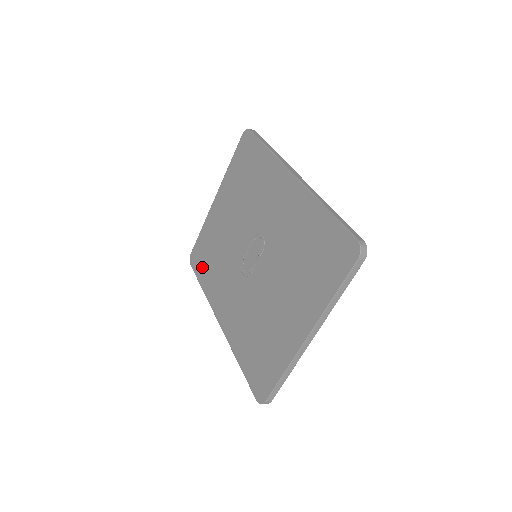
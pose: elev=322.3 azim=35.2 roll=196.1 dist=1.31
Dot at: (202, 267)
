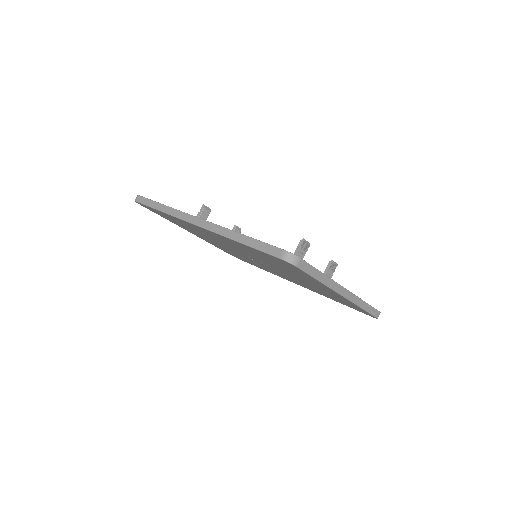
Dot at: occluded
